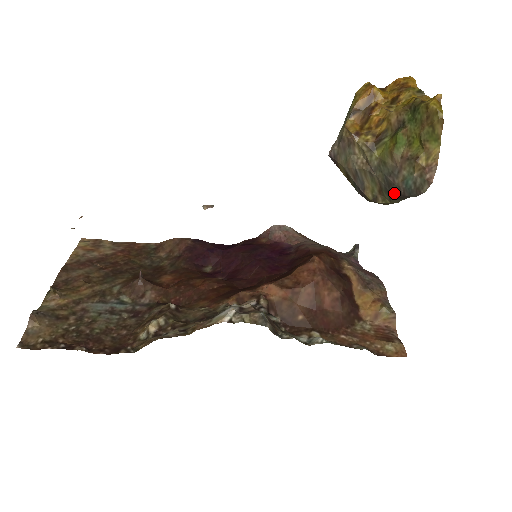
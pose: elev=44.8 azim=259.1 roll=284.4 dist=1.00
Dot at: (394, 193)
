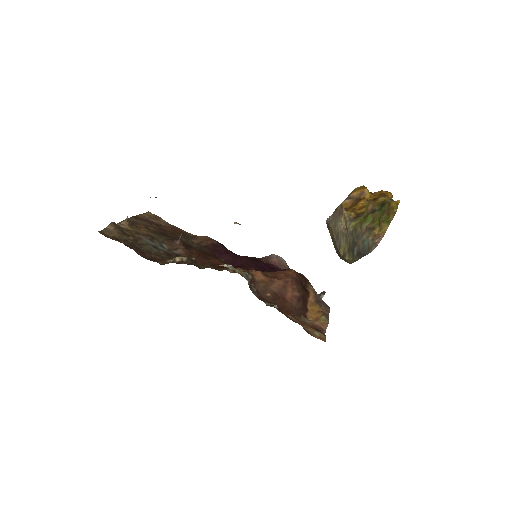
Dot at: (356, 251)
